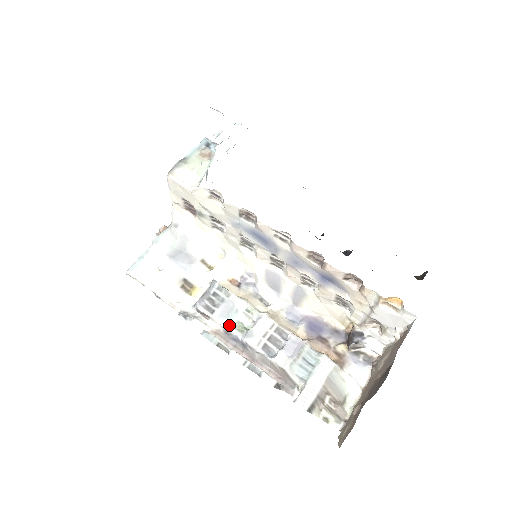
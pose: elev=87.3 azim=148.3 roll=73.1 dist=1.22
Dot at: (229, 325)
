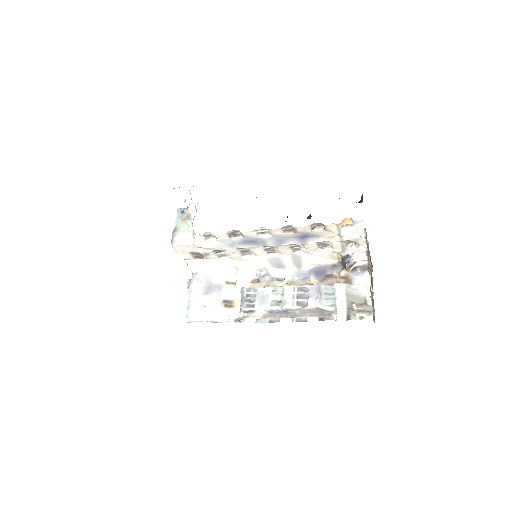
Dot at: (268, 306)
